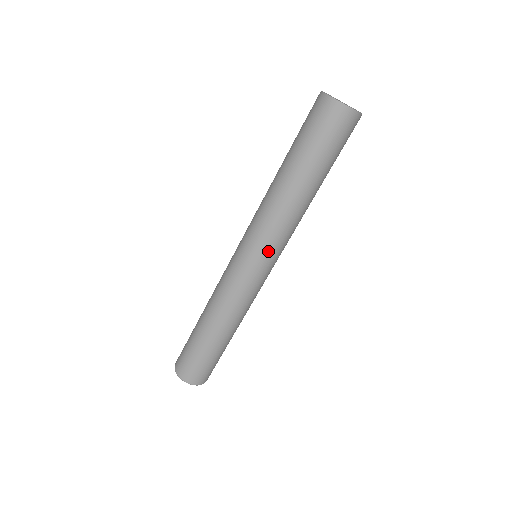
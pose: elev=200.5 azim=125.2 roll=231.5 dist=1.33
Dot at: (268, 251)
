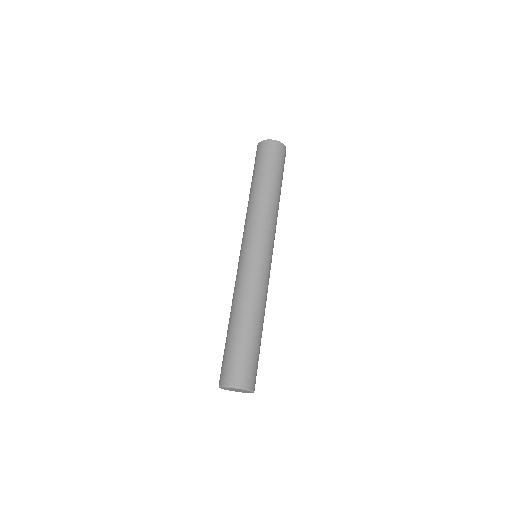
Dot at: (257, 236)
